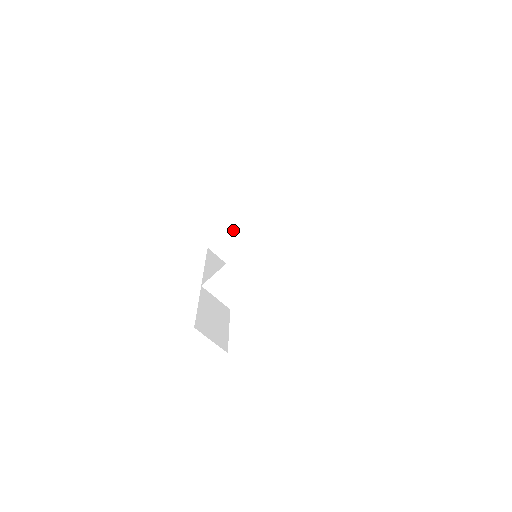
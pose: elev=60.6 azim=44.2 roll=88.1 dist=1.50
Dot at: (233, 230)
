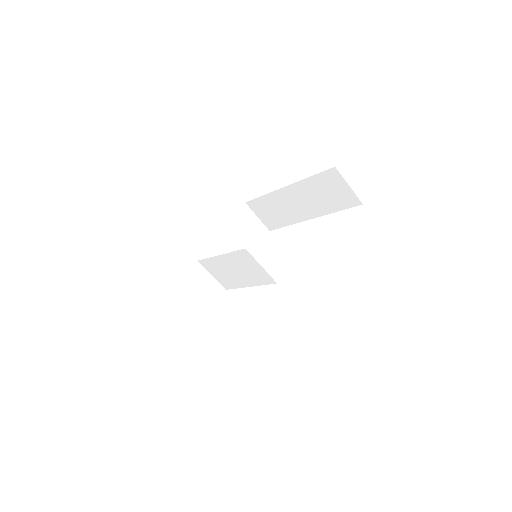
Dot at: (270, 198)
